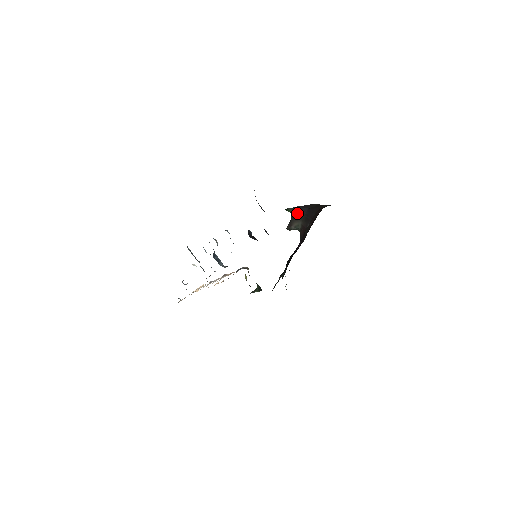
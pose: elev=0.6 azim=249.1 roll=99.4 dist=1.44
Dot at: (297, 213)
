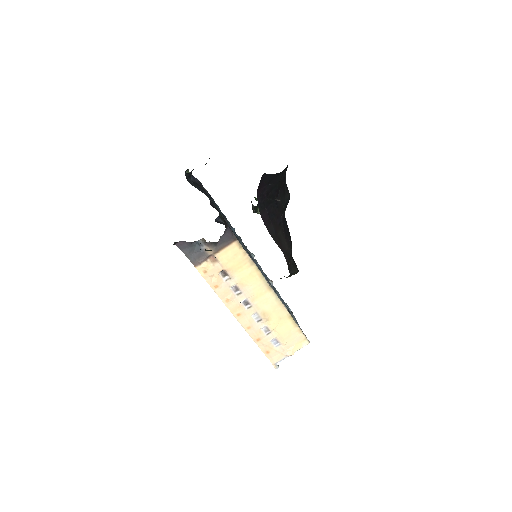
Dot at: occluded
